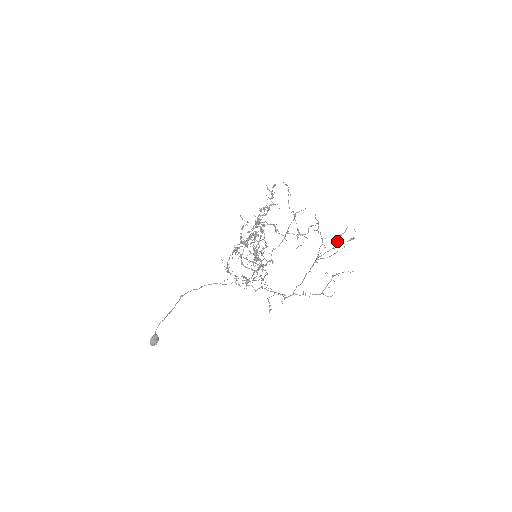
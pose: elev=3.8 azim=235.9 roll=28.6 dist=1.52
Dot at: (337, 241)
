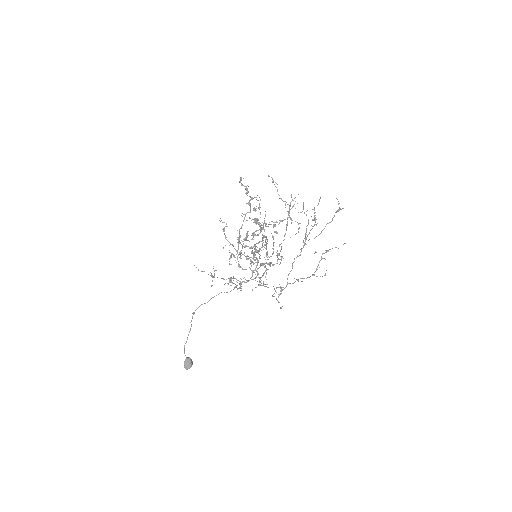
Dot at: (314, 215)
